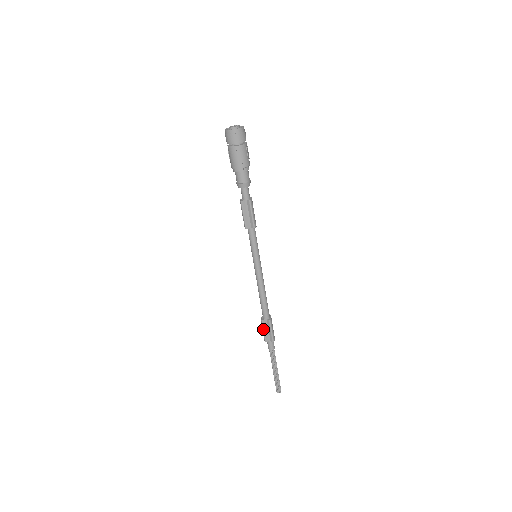
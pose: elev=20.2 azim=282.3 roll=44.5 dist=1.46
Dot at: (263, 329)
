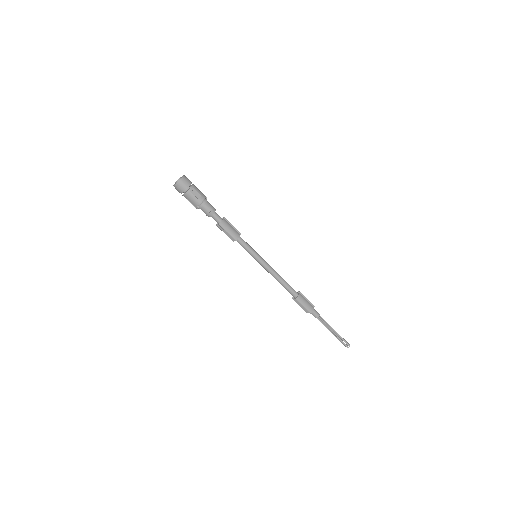
Dot at: (298, 304)
